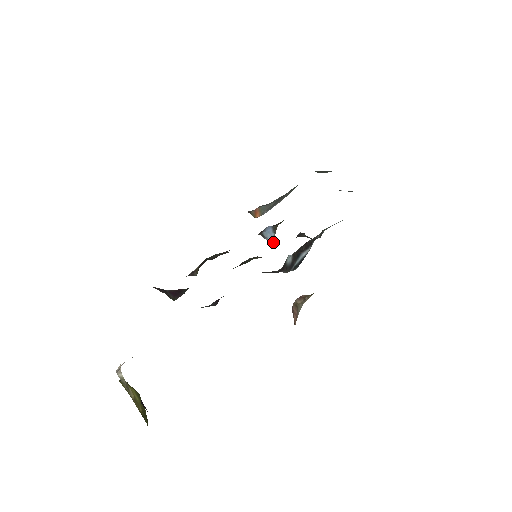
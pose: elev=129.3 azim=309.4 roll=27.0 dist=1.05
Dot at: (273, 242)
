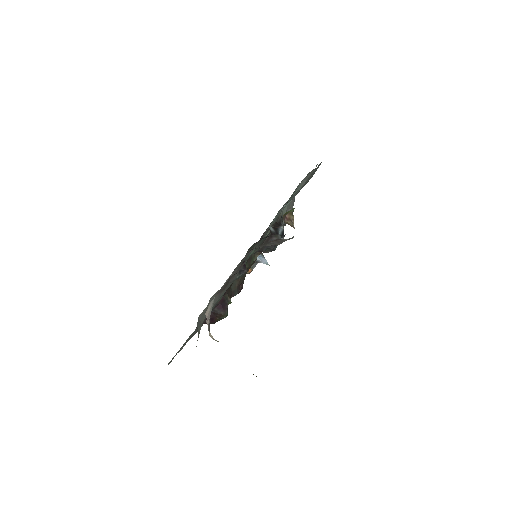
Dot at: (266, 261)
